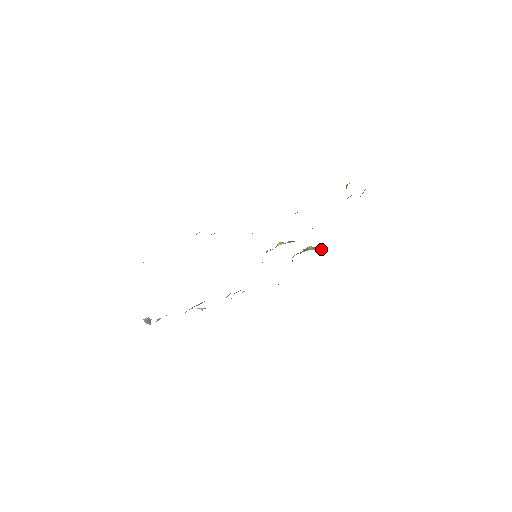
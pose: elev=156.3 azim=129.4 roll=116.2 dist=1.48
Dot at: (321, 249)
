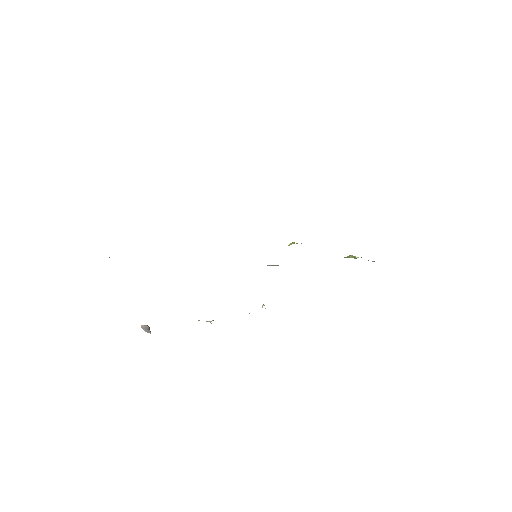
Dot at: occluded
